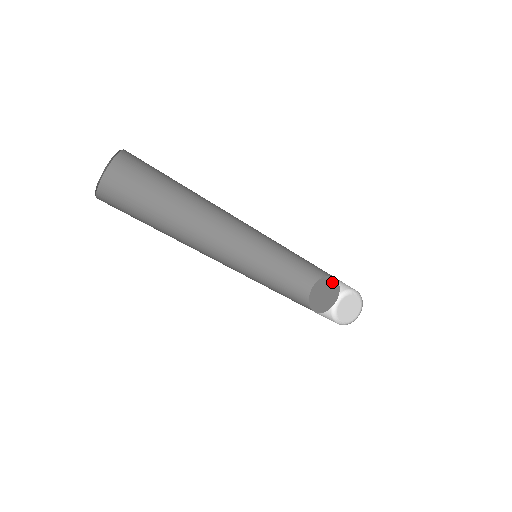
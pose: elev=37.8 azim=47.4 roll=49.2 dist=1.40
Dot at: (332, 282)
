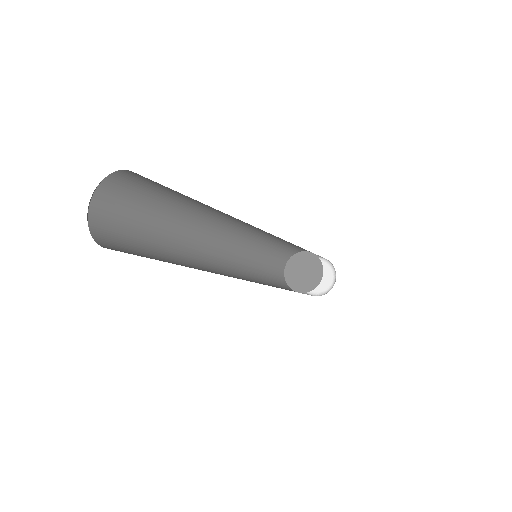
Dot at: (302, 257)
